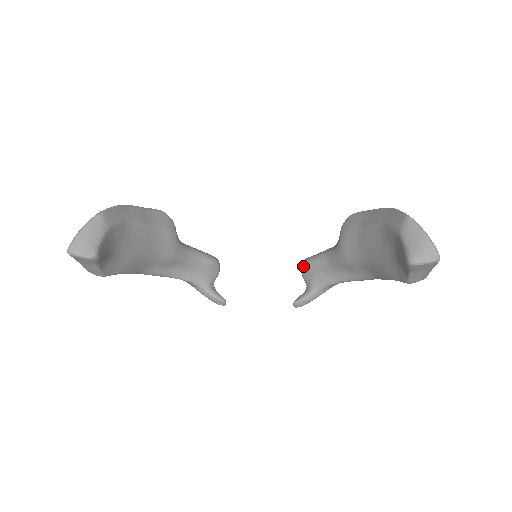
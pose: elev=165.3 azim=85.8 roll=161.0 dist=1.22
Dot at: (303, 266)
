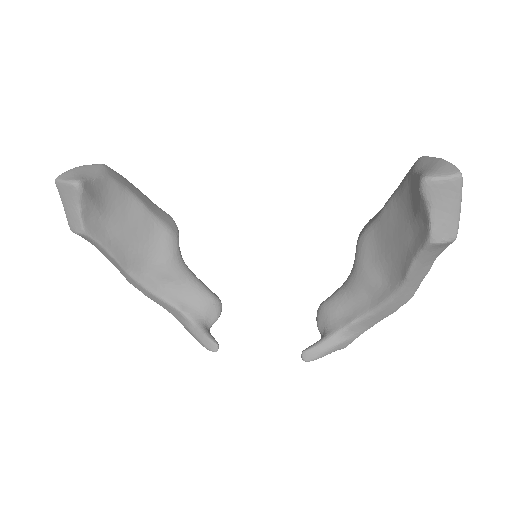
Dot at: (318, 310)
